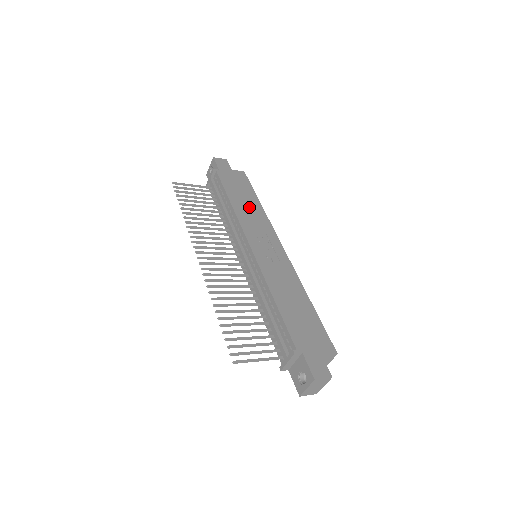
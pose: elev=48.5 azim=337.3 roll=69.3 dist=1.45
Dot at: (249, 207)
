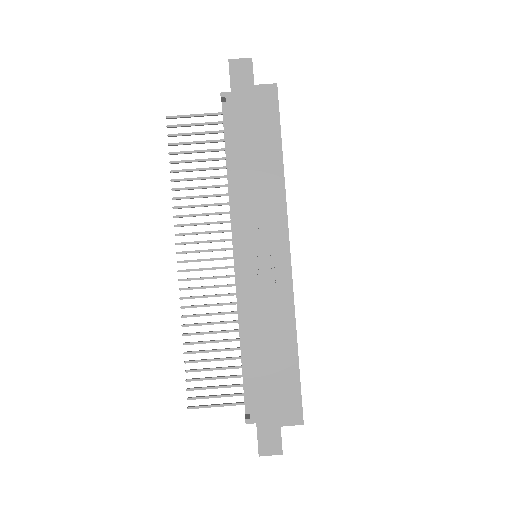
Dot at: (260, 175)
